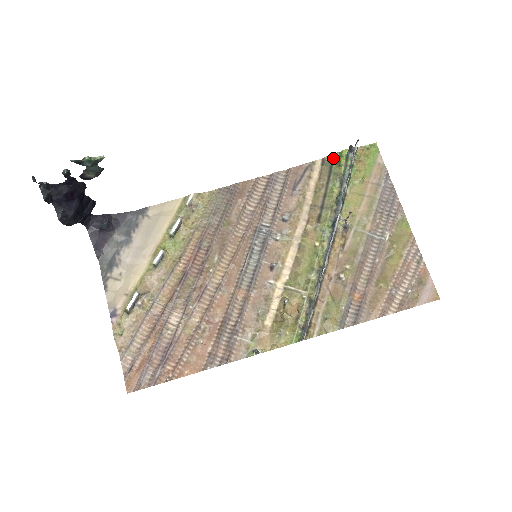
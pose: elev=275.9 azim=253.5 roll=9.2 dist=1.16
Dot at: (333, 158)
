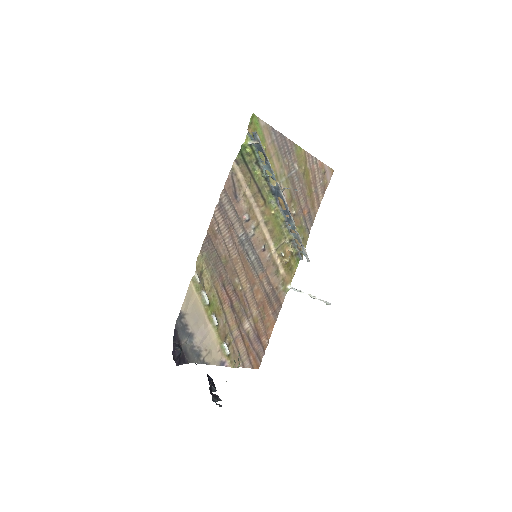
Dot at: (241, 154)
